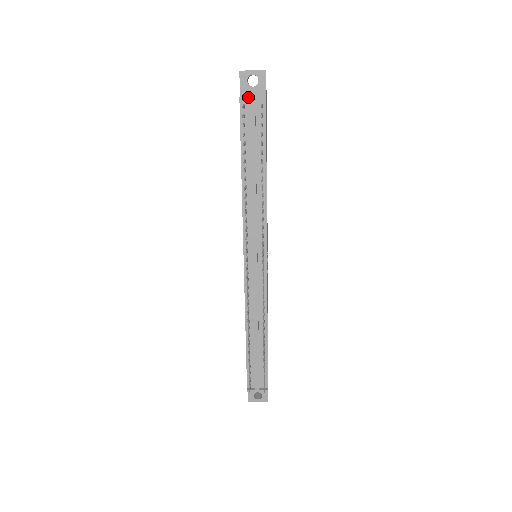
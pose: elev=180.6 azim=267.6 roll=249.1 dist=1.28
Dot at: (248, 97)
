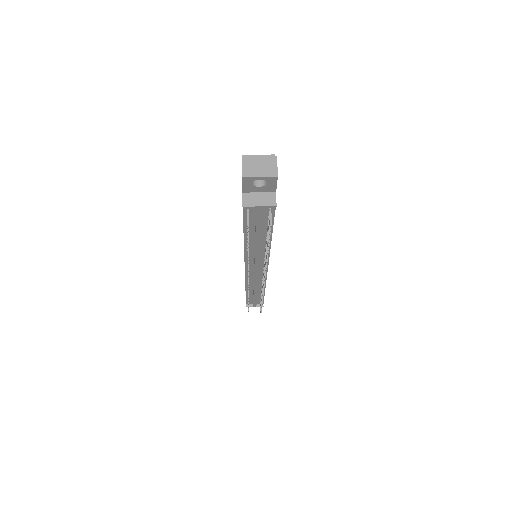
Dot at: (254, 207)
